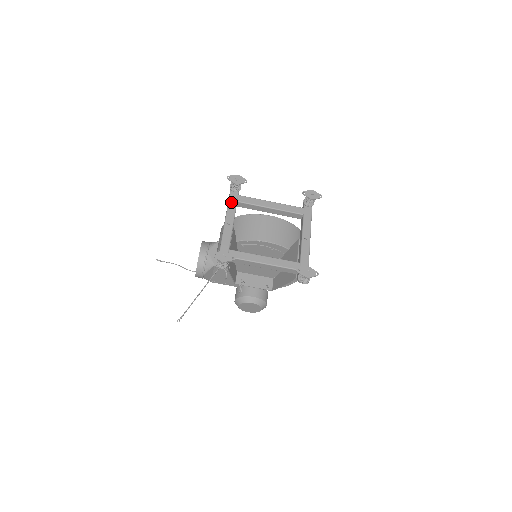
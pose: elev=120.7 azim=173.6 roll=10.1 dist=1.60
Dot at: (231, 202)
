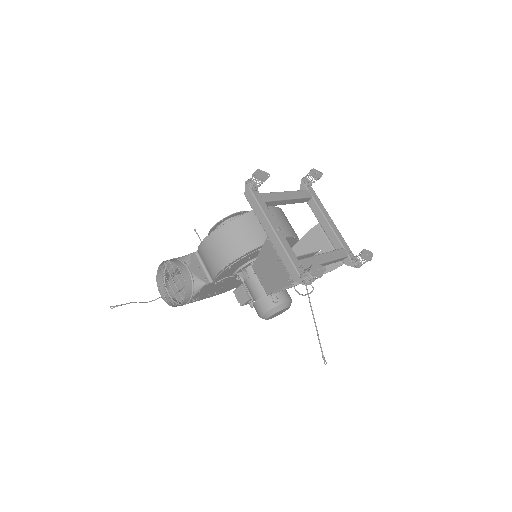
Dot at: (261, 204)
